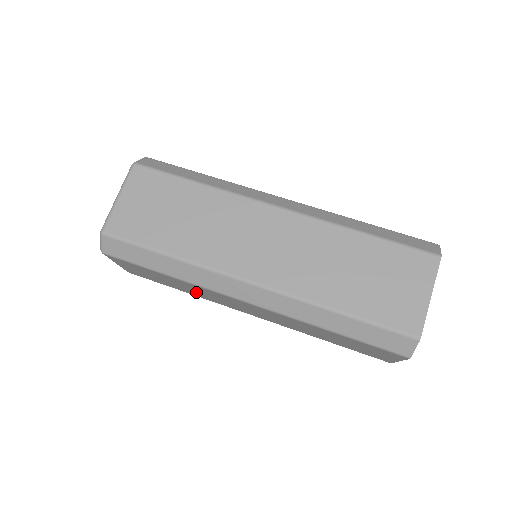
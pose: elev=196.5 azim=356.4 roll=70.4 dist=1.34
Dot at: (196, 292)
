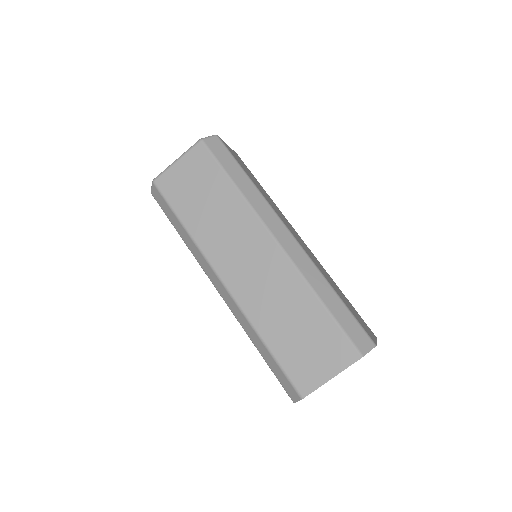
Dot at: occluded
